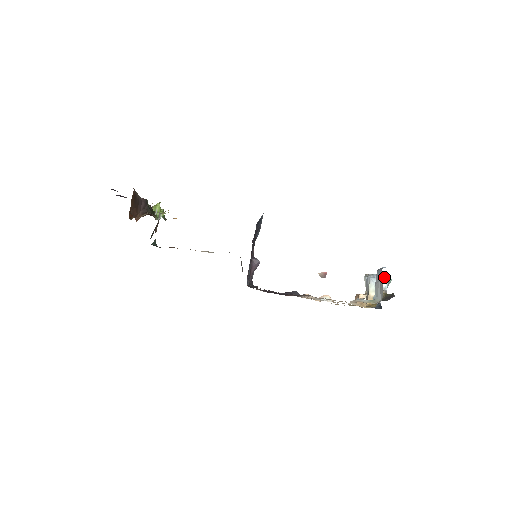
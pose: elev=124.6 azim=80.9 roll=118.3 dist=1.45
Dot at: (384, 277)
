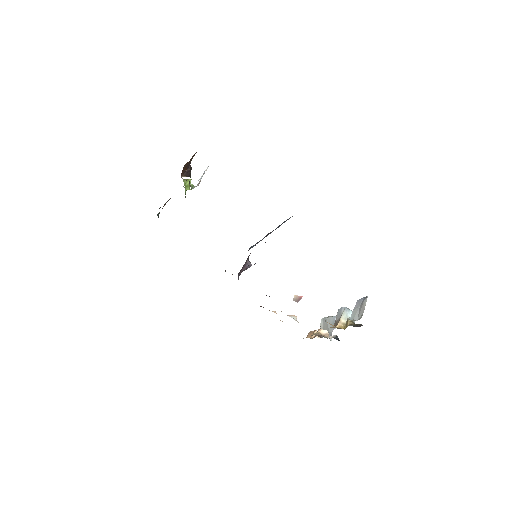
Dot at: occluded
